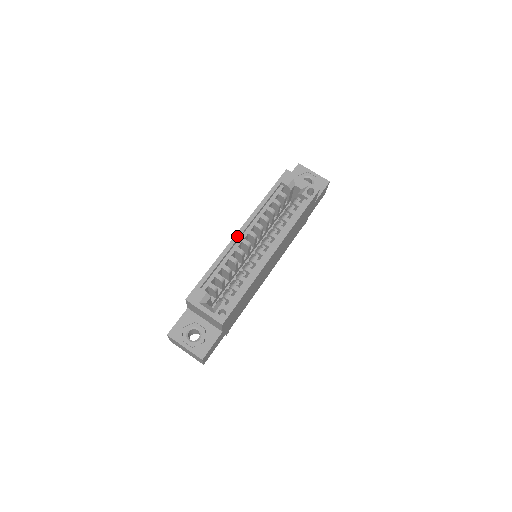
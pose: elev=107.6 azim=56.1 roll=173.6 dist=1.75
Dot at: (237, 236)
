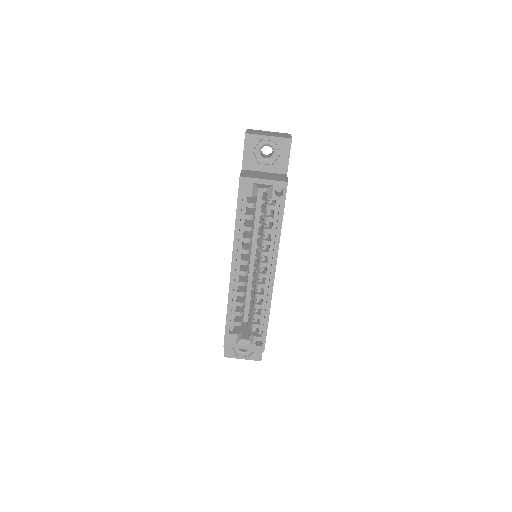
Dot at: (232, 276)
